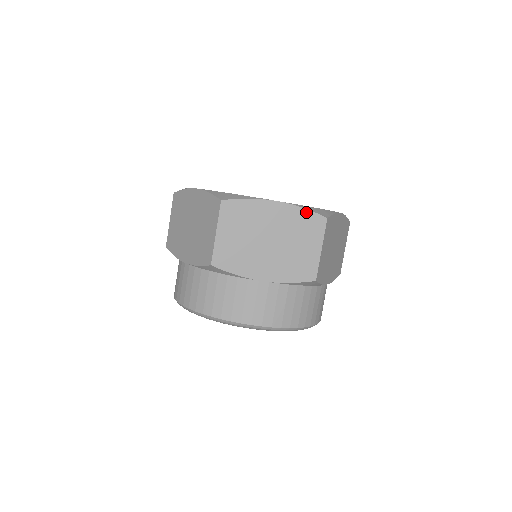
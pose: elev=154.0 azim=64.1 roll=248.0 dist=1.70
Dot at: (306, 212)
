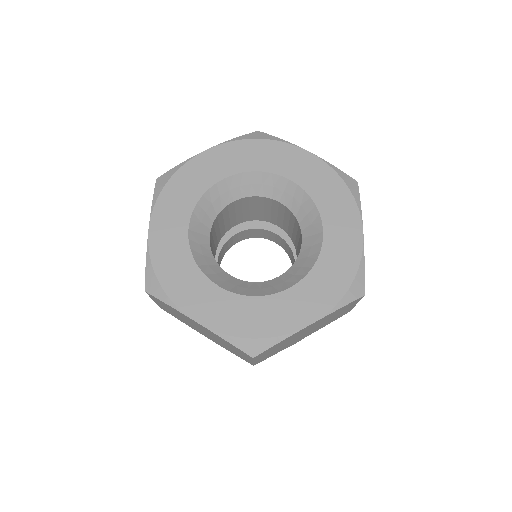
Dot at: (343, 307)
